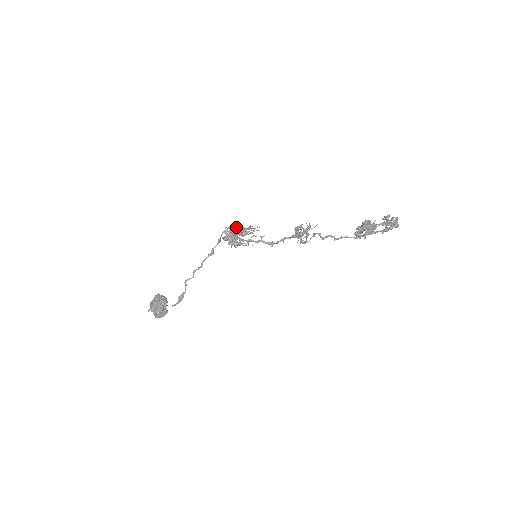
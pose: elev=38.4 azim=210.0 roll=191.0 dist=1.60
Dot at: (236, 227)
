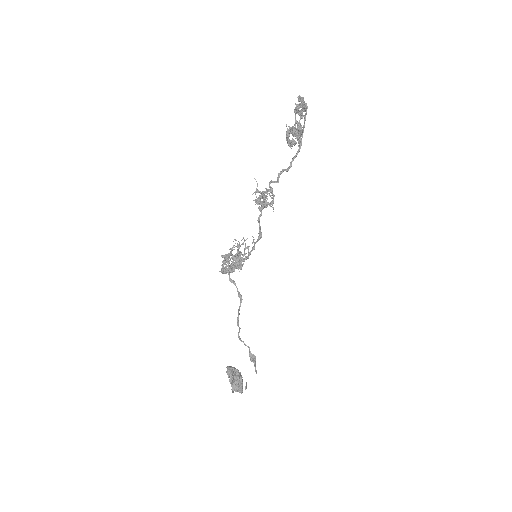
Dot at: (224, 255)
